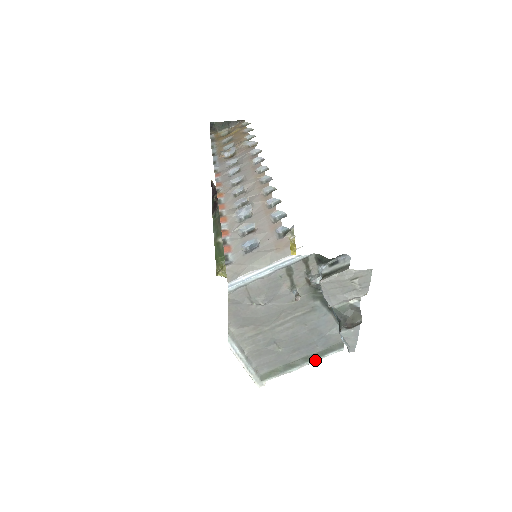
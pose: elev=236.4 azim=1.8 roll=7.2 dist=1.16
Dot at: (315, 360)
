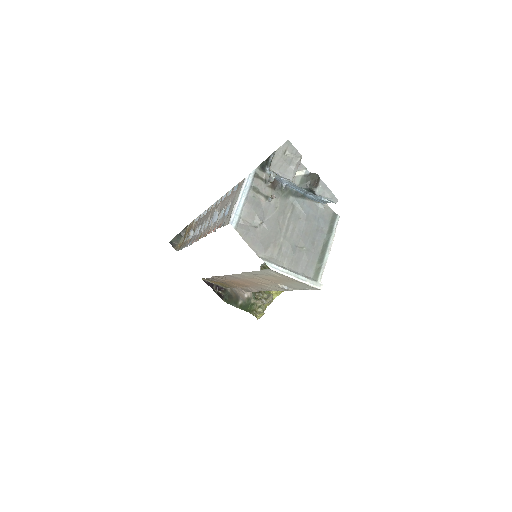
Dot at: (331, 238)
